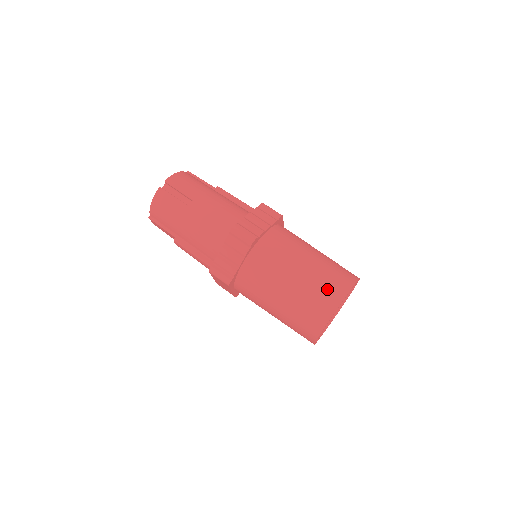
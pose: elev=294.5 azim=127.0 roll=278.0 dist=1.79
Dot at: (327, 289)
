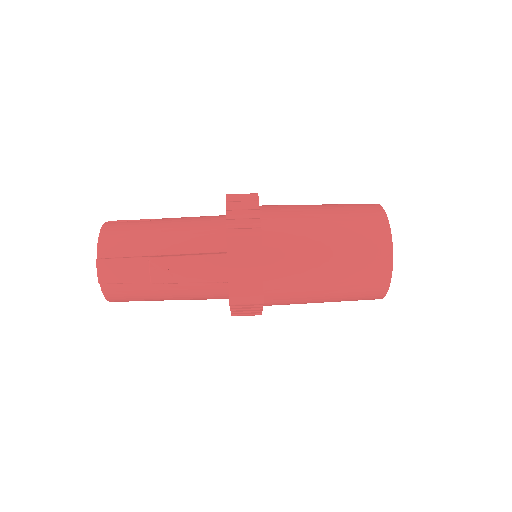
Dot at: (356, 204)
